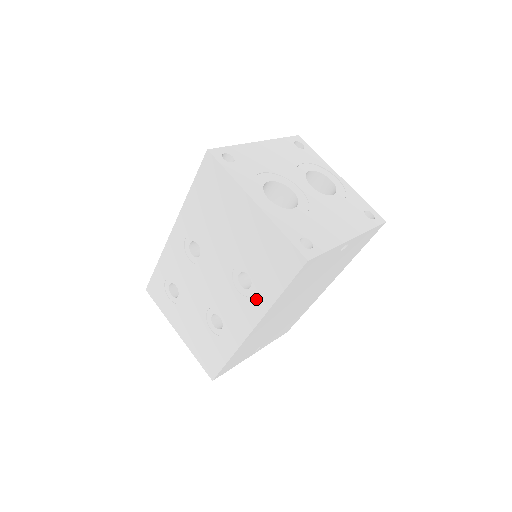
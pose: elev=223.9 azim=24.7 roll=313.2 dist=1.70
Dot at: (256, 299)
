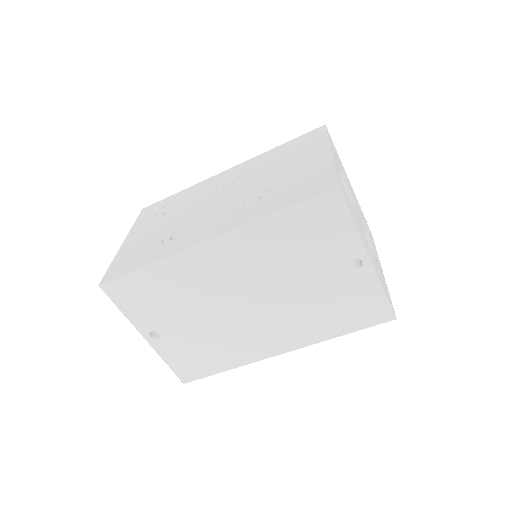
Dot at: (246, 215)
